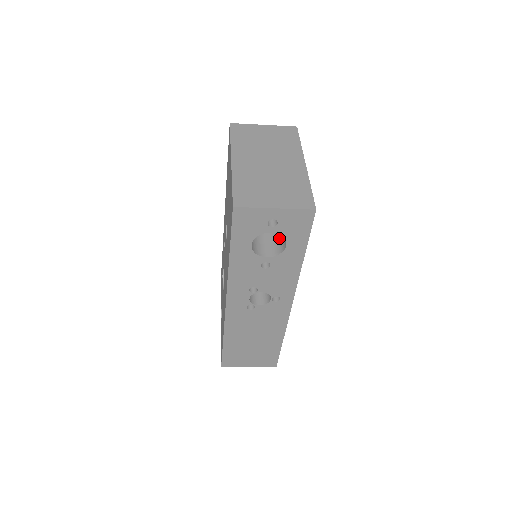
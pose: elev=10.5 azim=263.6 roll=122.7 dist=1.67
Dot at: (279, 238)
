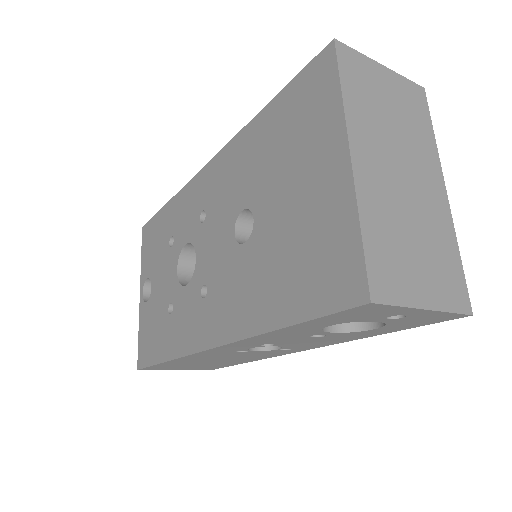
Dot at: occluded
